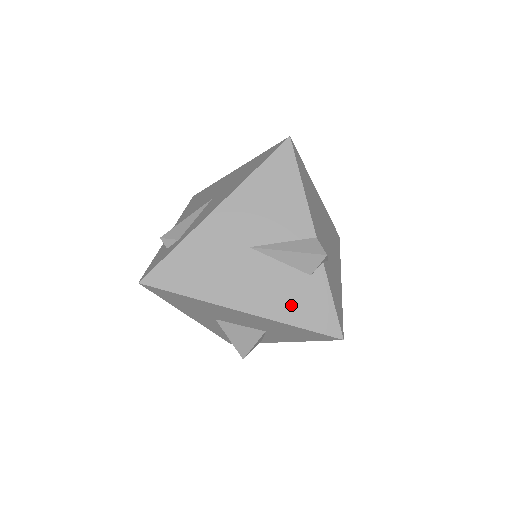
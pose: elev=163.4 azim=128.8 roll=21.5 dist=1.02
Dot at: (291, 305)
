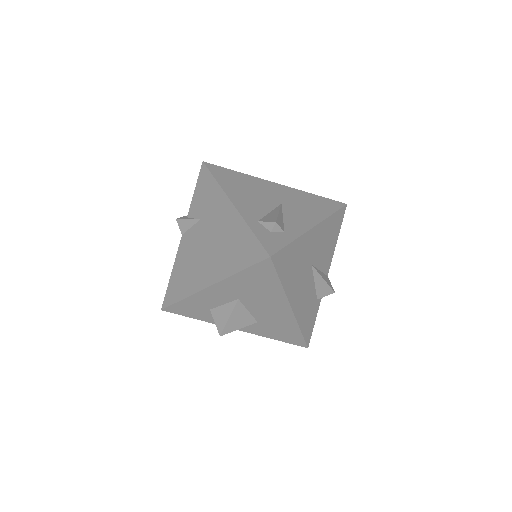
Dot at: (306, 315)
